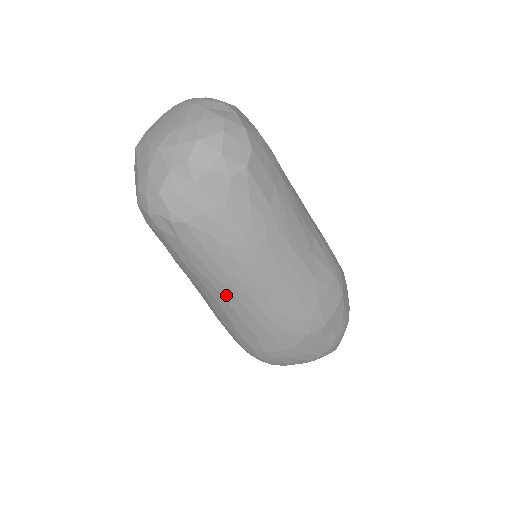
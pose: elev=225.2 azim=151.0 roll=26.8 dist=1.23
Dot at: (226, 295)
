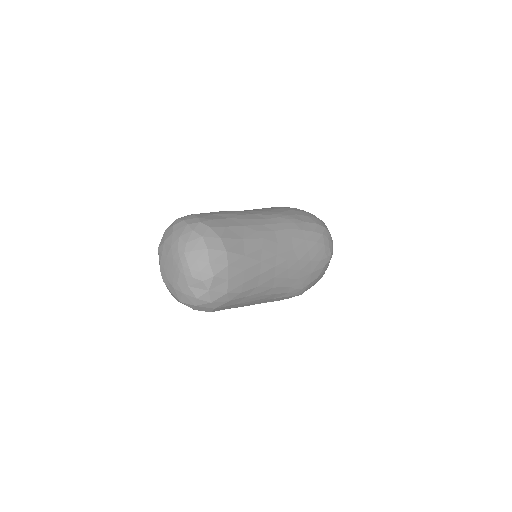
Dot at: occluded
